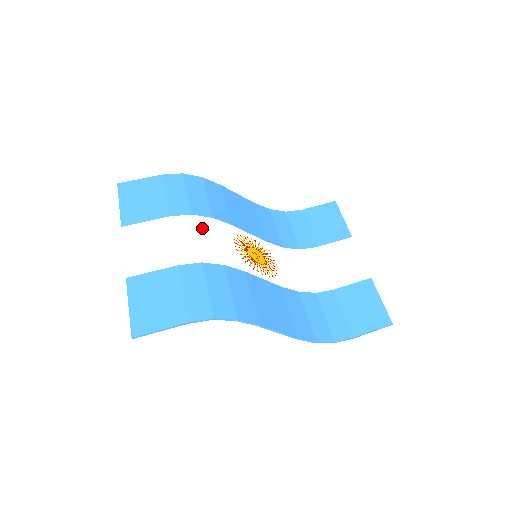
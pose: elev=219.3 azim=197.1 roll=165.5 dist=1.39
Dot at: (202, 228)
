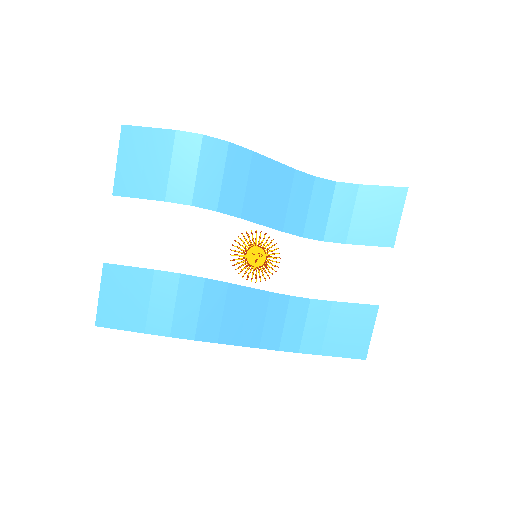
Dot at: (197, 227)
